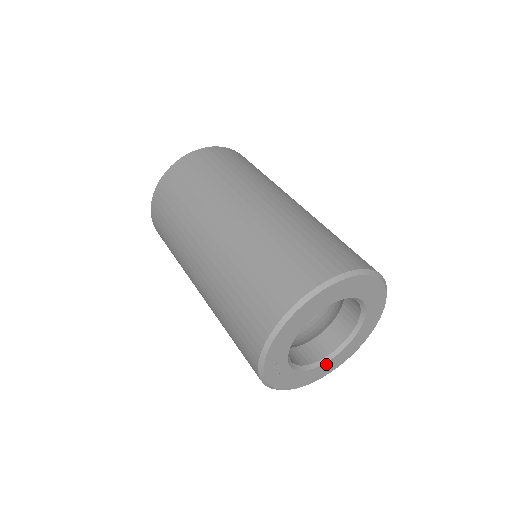
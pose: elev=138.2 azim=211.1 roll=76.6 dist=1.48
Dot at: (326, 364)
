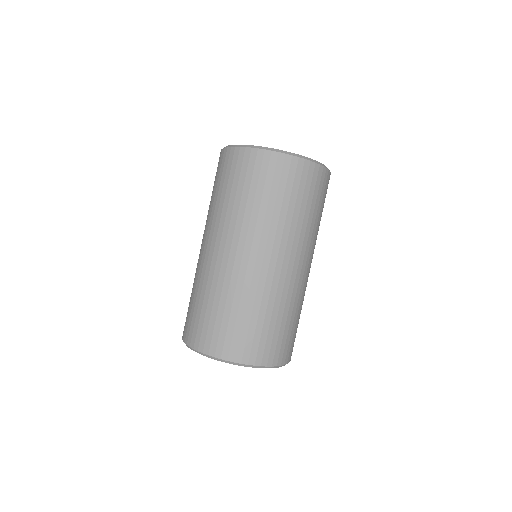
Dot at: occluded
